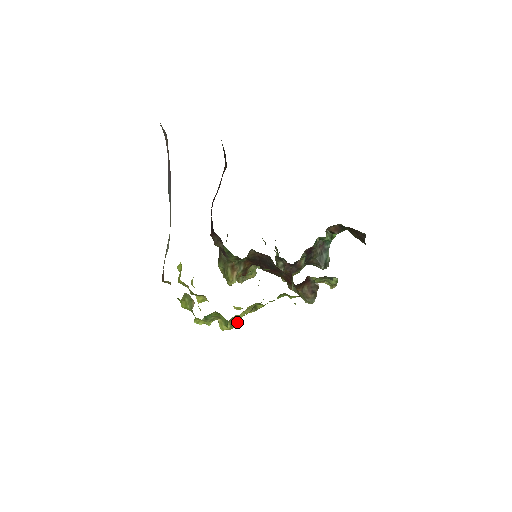
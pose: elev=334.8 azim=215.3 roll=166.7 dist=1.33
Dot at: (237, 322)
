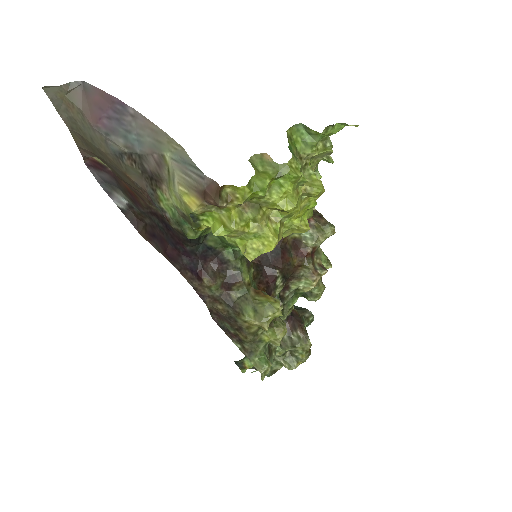
Dot at: occluded
